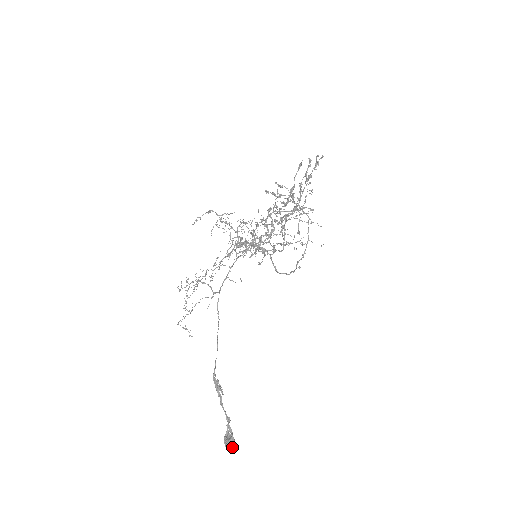
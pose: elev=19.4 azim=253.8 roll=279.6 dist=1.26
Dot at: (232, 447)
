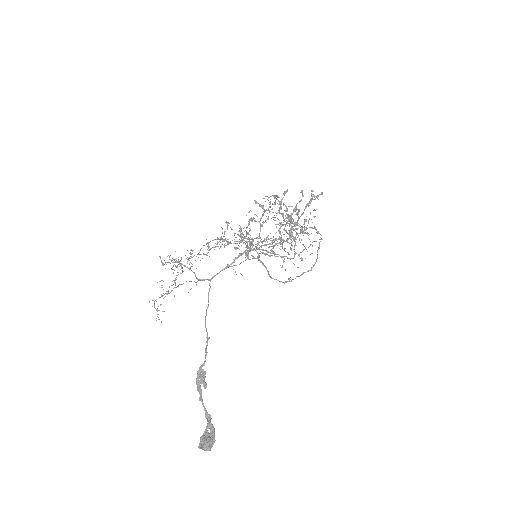
Dot at: (210, 448)
